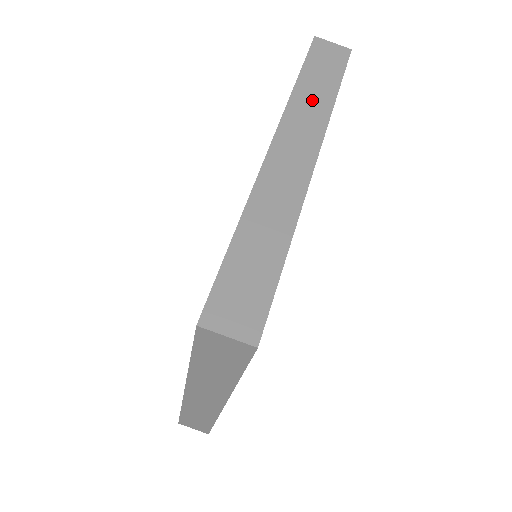
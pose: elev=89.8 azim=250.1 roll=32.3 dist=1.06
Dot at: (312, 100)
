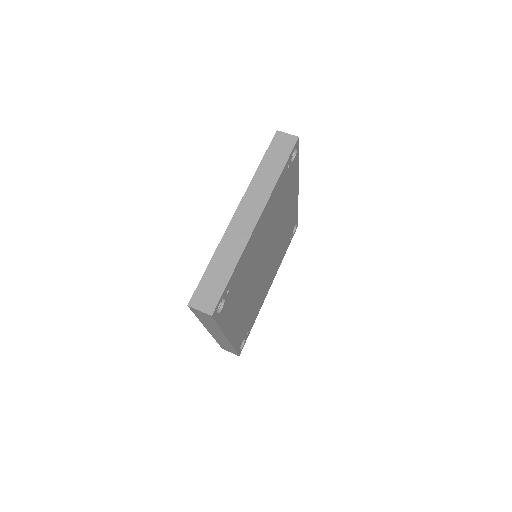
Dot at: (265, 179)
